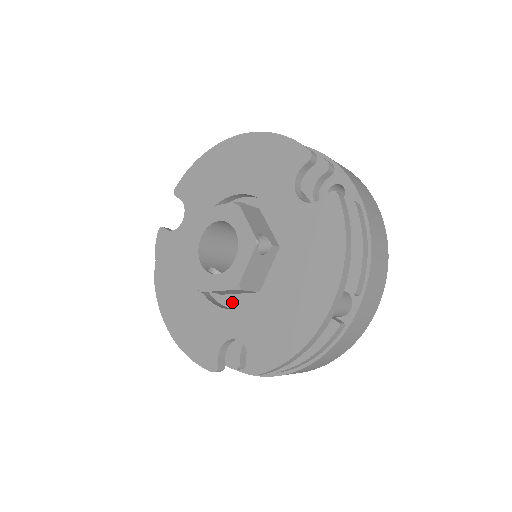
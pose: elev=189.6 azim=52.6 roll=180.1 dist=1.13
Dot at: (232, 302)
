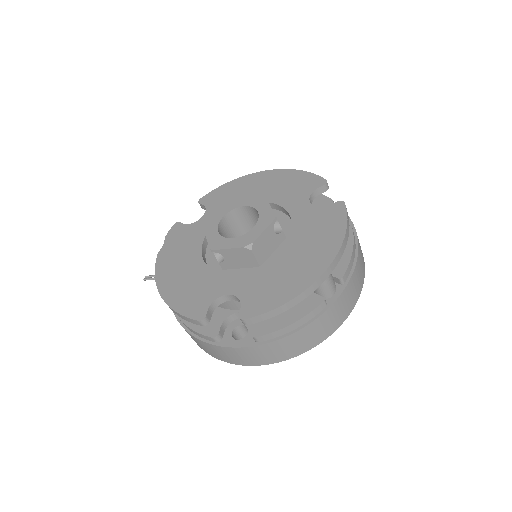
Dot at: occluded
